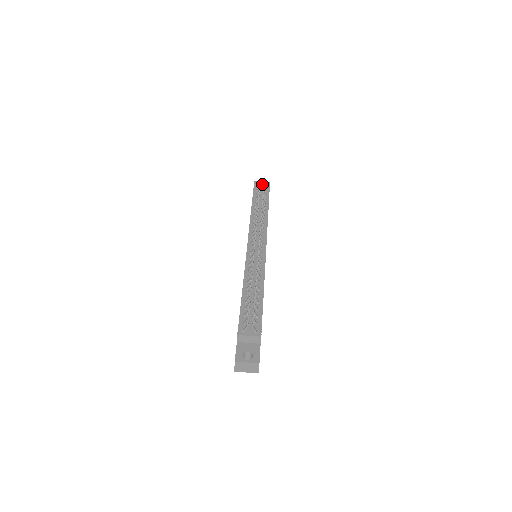
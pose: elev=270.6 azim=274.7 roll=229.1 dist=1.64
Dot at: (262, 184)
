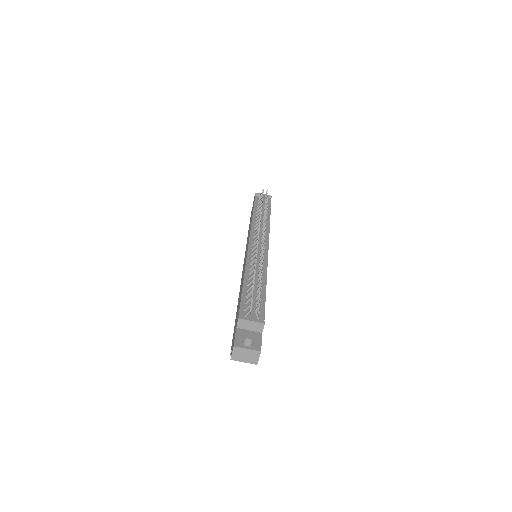
Dot at: (264, 194)
